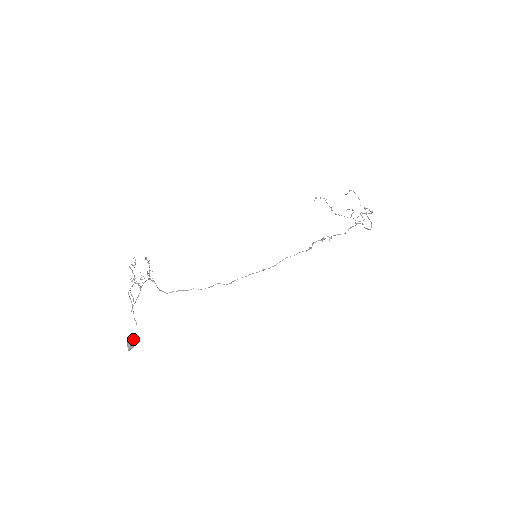
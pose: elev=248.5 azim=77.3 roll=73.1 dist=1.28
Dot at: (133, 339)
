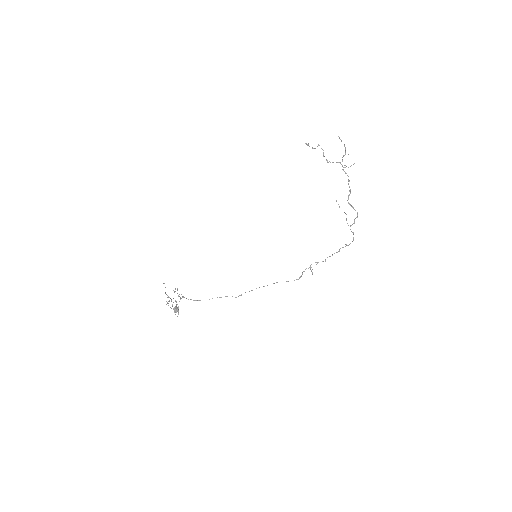
Dot at: (176, 305)
